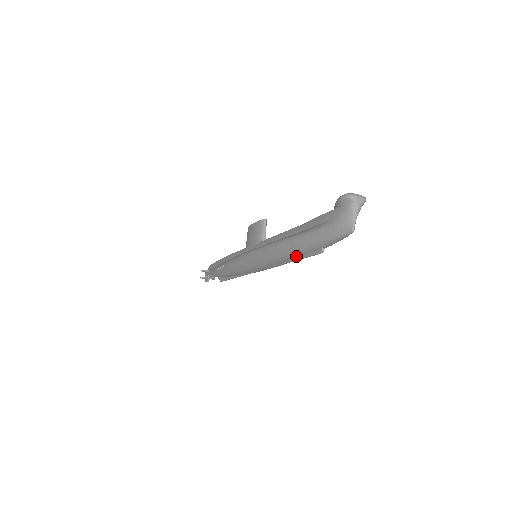
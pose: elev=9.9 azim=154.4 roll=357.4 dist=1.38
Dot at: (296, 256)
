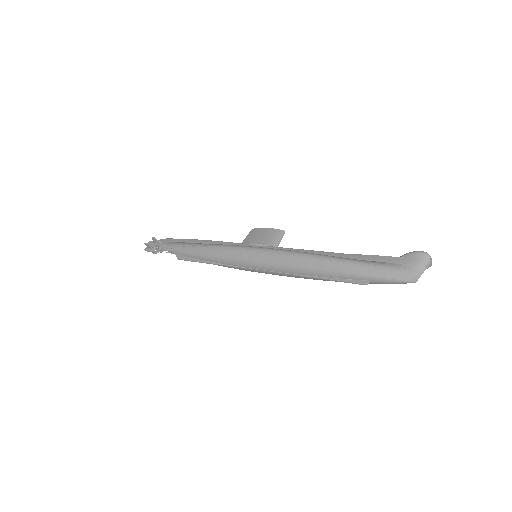
Dot at: (330, 275)
